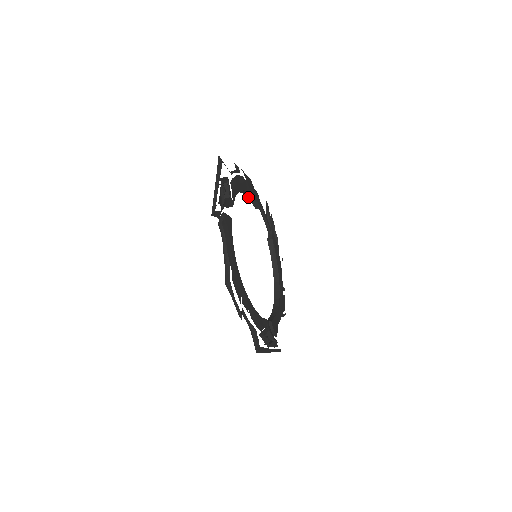
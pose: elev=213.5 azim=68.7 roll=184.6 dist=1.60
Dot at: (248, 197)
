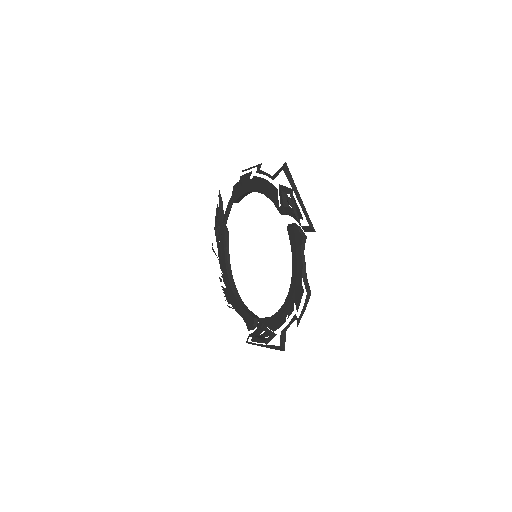
Dot at: (244, 194)
